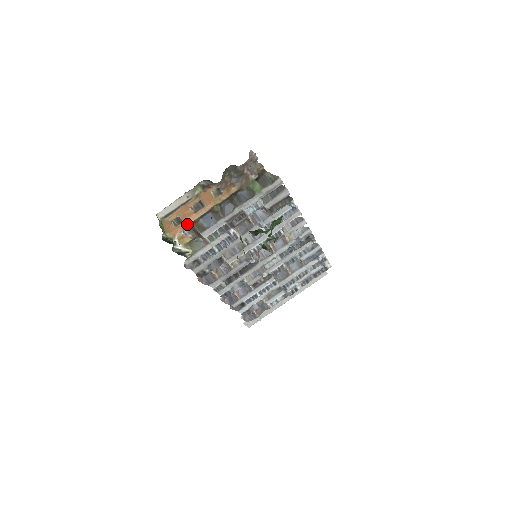
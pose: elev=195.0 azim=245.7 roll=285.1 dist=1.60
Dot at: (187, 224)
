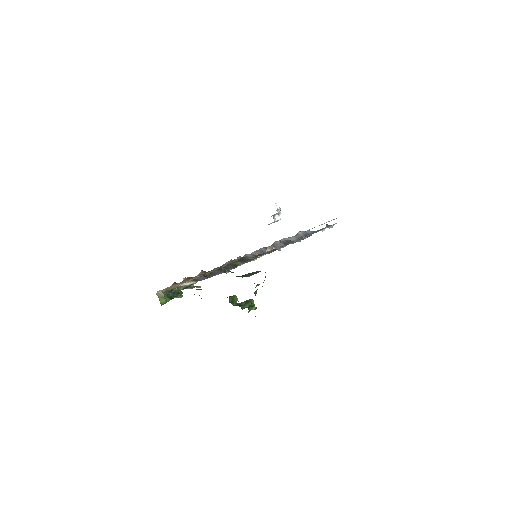
Dot at: (185, 282)
